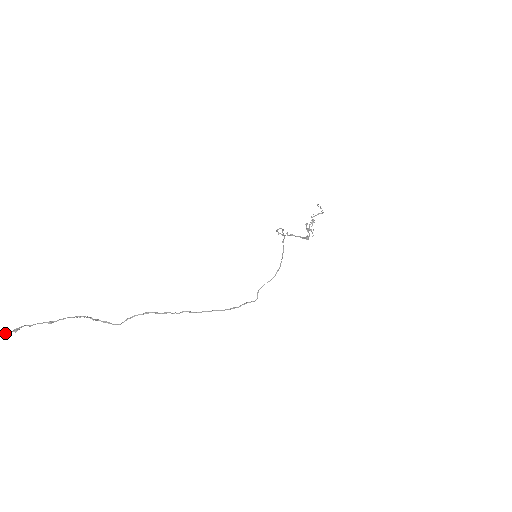
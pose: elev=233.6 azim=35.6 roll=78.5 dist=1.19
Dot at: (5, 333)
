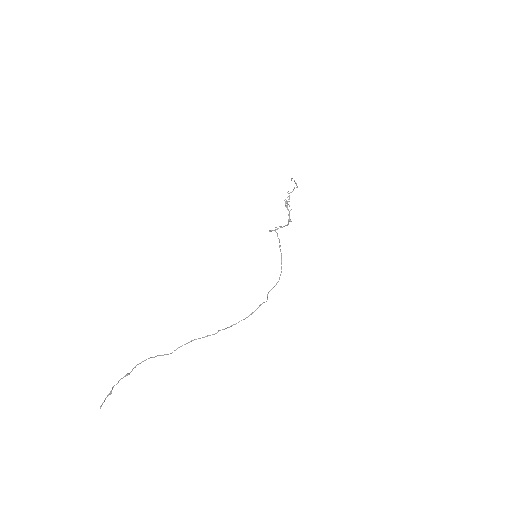
Dot at: (105, 399)
